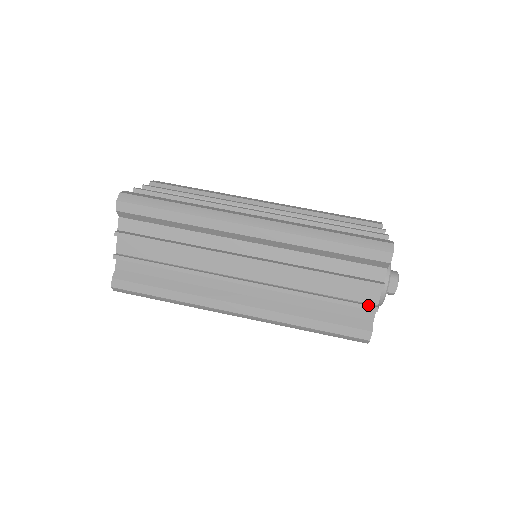
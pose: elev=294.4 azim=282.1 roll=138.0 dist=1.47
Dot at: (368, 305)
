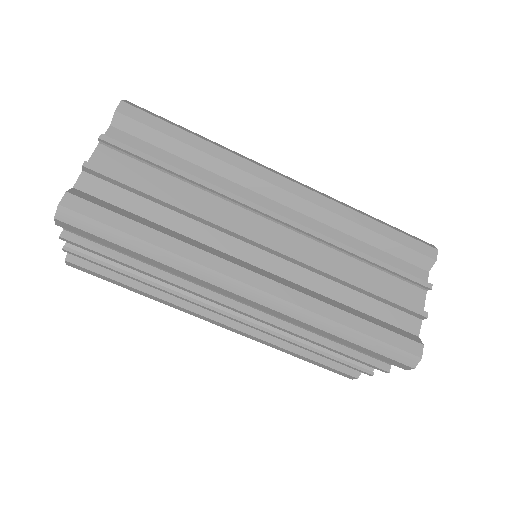
Dot at: (363, 371)
